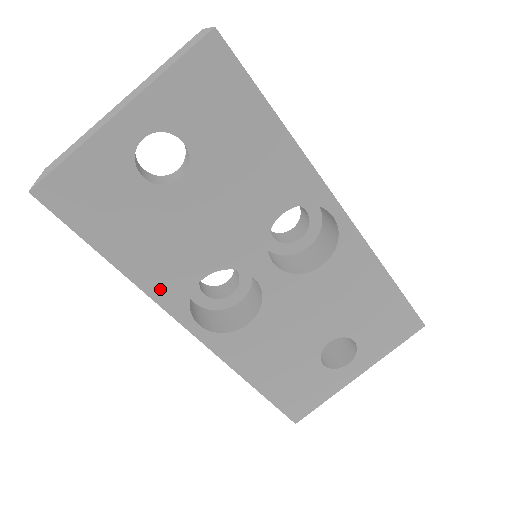
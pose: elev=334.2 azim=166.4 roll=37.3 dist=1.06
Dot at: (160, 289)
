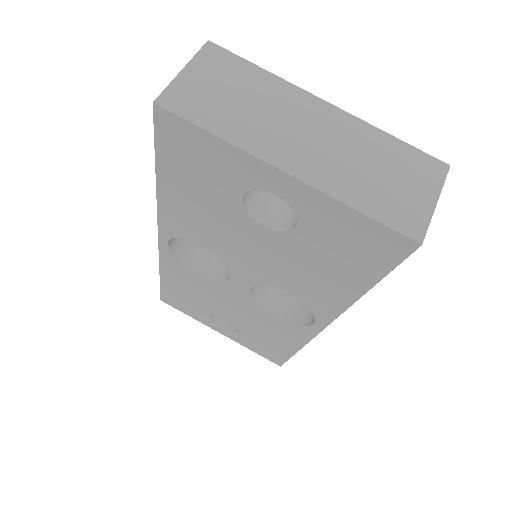
Dot at: (169, 217)
